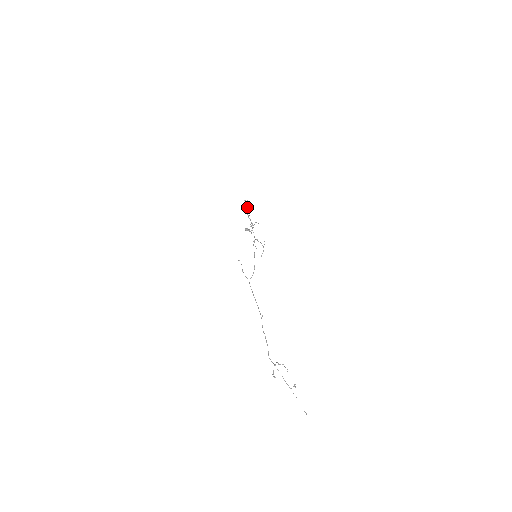
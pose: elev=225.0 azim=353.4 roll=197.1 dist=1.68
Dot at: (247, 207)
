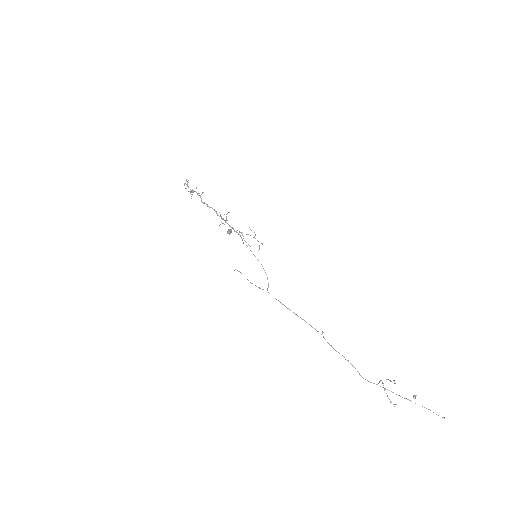
Dot at: (193, 192)
